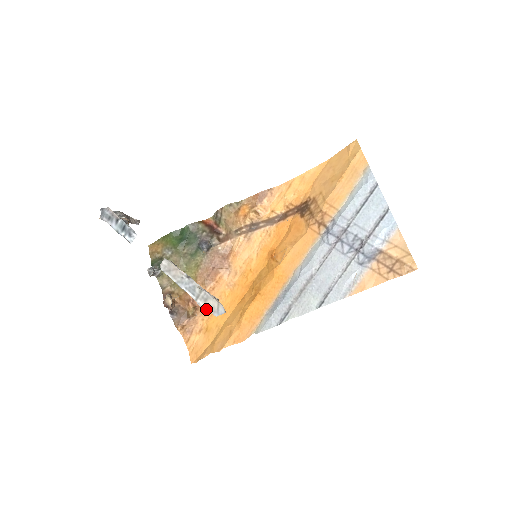
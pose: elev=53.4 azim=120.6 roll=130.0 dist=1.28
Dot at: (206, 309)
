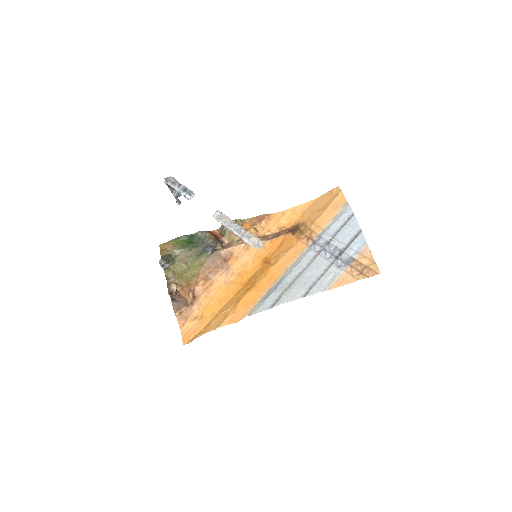
Dot at: (249, 244)
